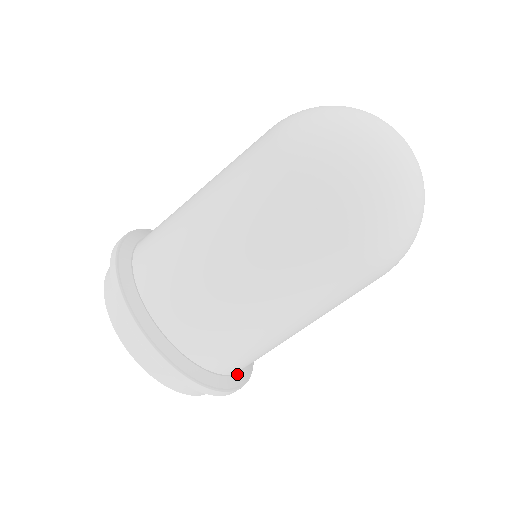
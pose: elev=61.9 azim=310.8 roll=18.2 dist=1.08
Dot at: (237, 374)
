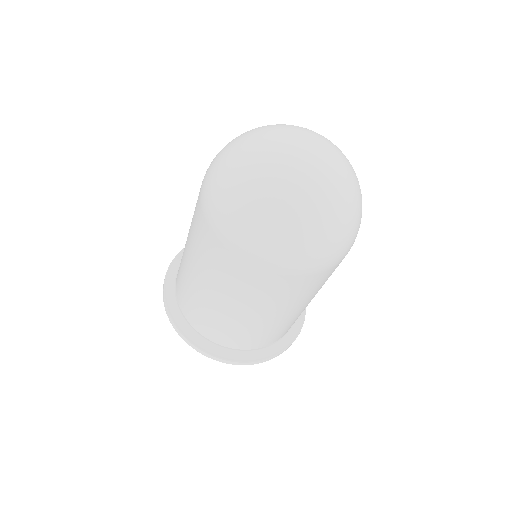
Dot at: (280, 340)
